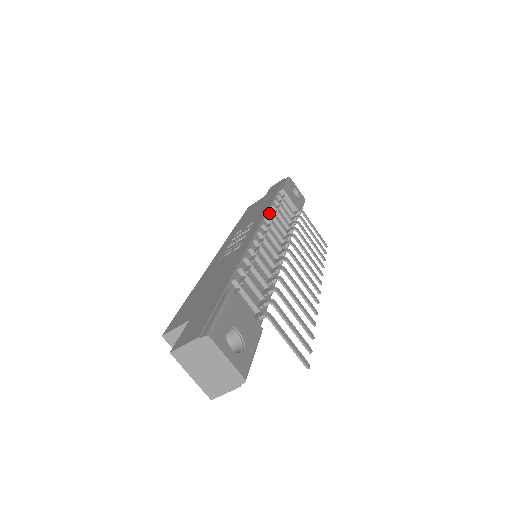
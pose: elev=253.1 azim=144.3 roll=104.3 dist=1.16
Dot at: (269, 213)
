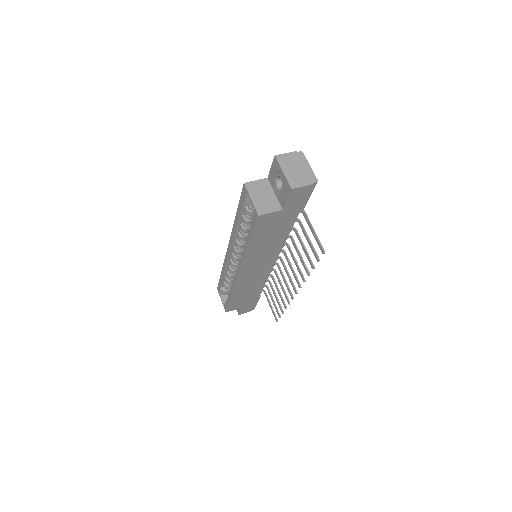
Dot at: occluded
